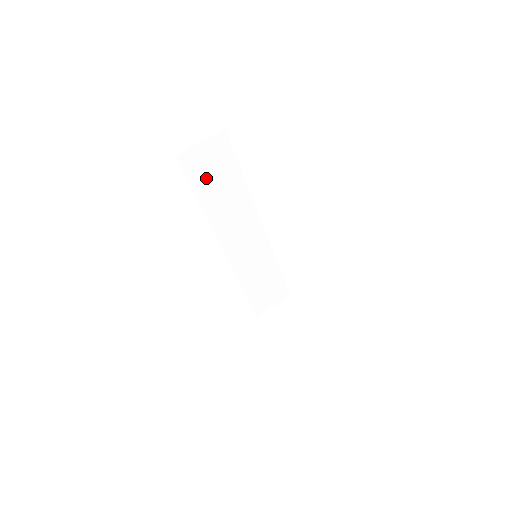
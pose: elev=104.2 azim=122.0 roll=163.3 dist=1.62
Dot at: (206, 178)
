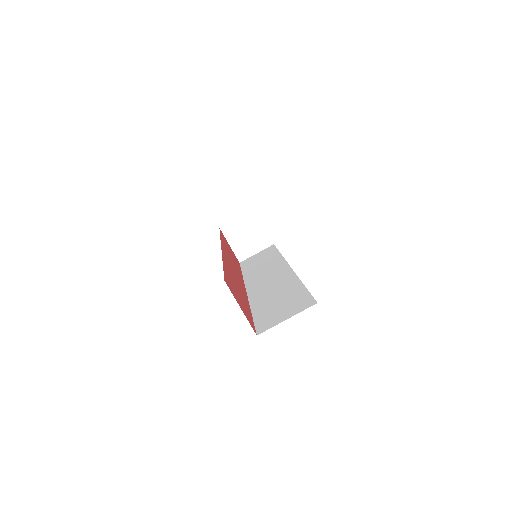
Dot at: occluded
